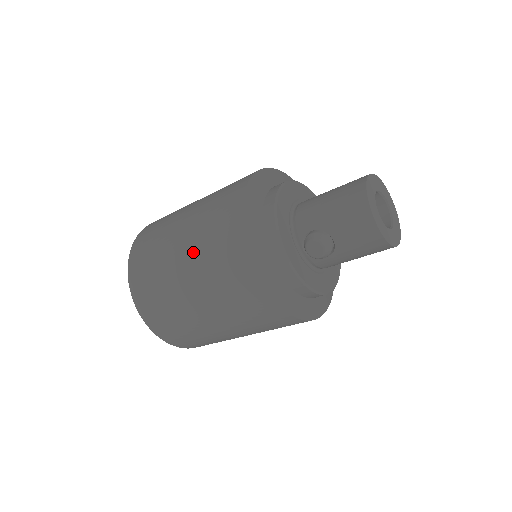
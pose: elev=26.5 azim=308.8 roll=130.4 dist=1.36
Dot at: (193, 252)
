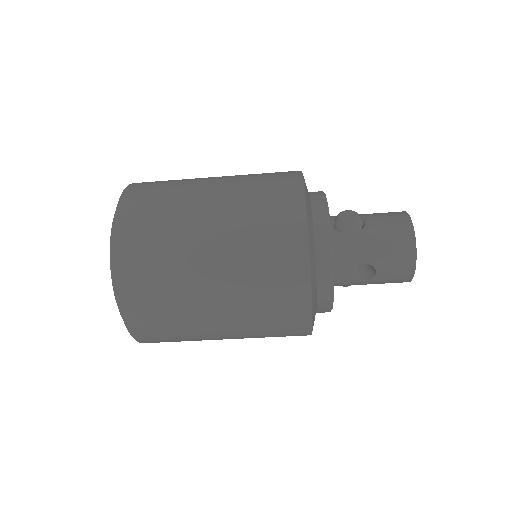
Dot at: occluded
